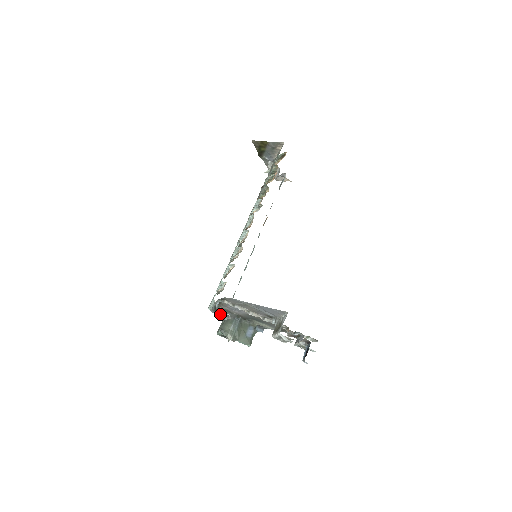
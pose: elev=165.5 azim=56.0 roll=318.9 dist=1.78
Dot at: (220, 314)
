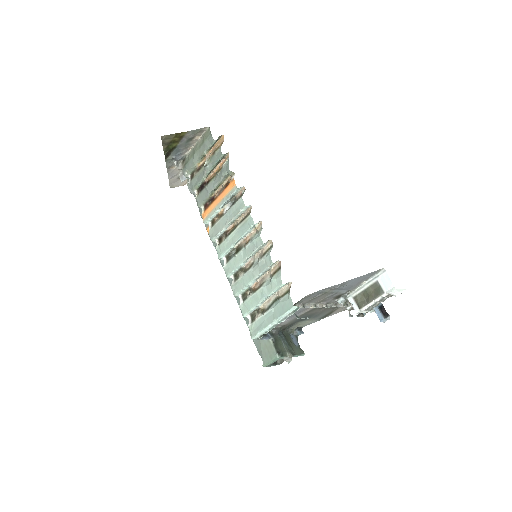
Dot at: (267, 337)
